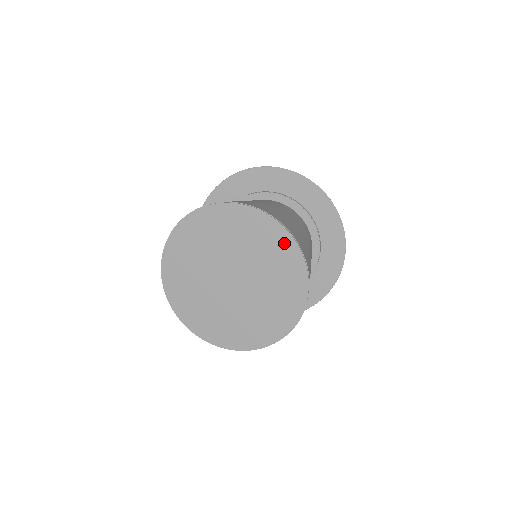
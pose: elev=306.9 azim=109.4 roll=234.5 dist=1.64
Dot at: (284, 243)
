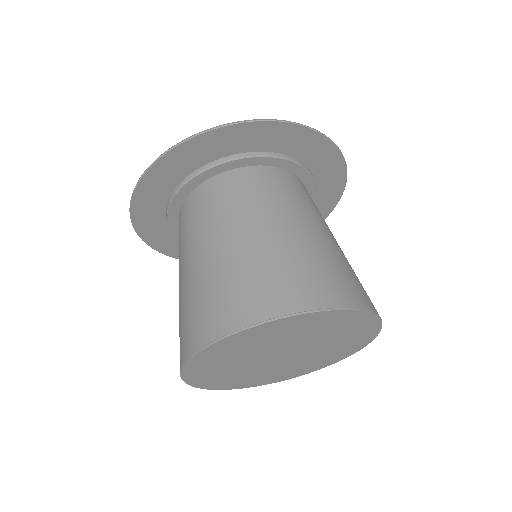
Dot at: (344, 317)
